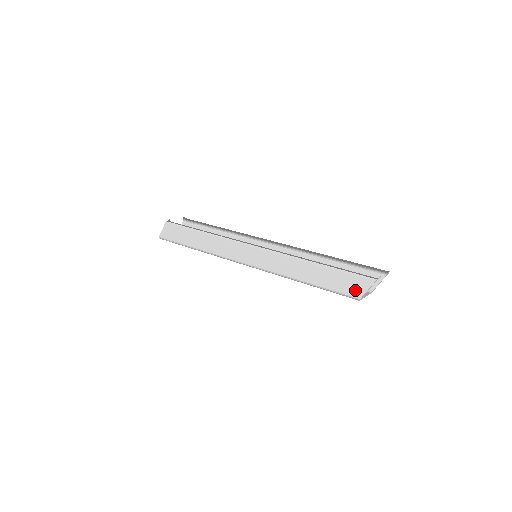
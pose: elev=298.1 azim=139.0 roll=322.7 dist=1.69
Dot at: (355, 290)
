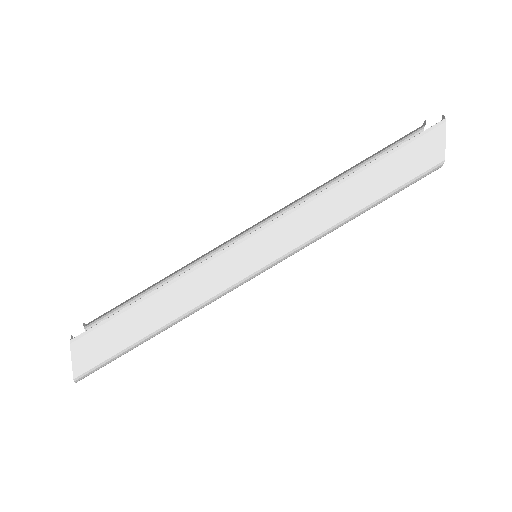
Dot at: (432, 155)
